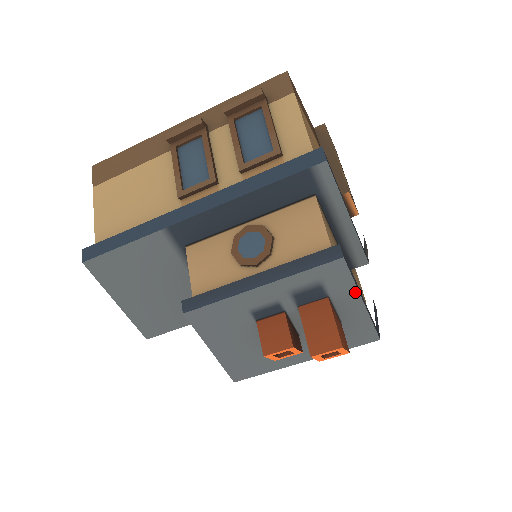
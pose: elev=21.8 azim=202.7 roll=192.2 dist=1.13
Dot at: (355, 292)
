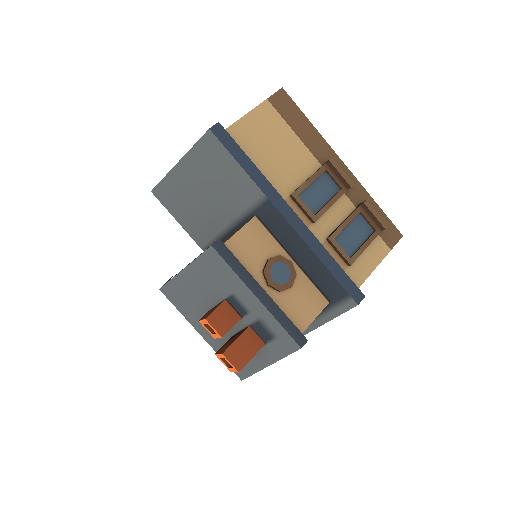
Dot at: (276, 359)
